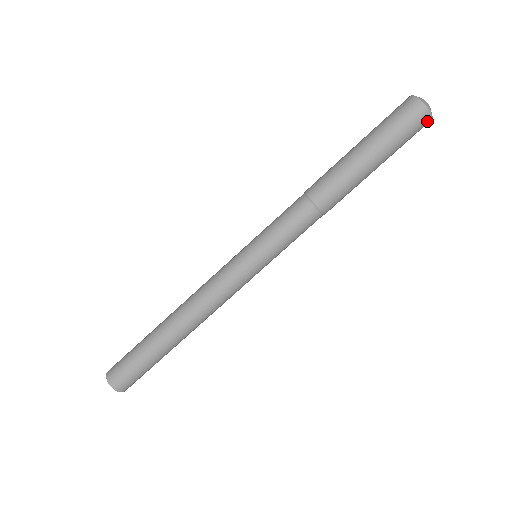
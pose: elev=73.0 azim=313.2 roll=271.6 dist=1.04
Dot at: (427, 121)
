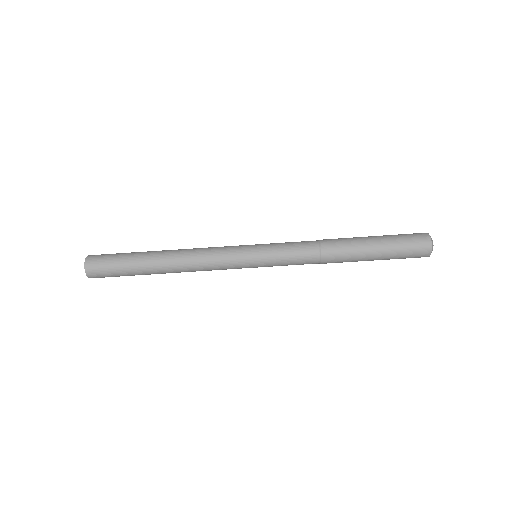
Dot at: (426, 255)
